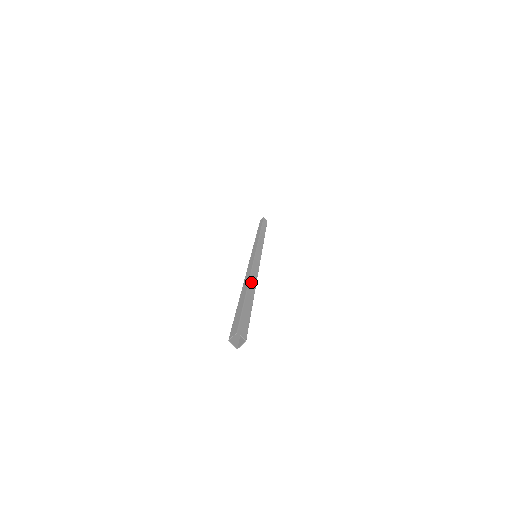
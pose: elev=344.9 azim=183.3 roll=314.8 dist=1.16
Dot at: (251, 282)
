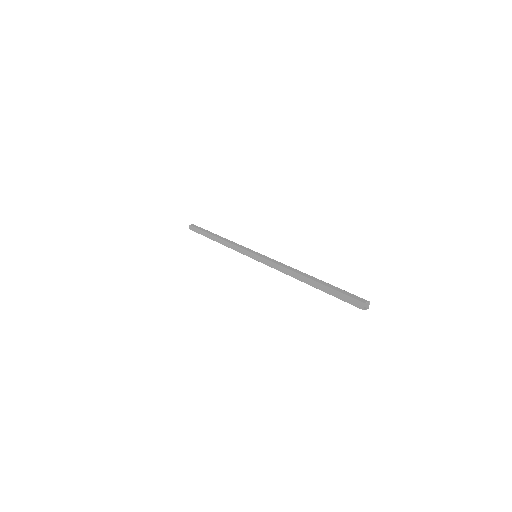
Dot at: (301, 274)
